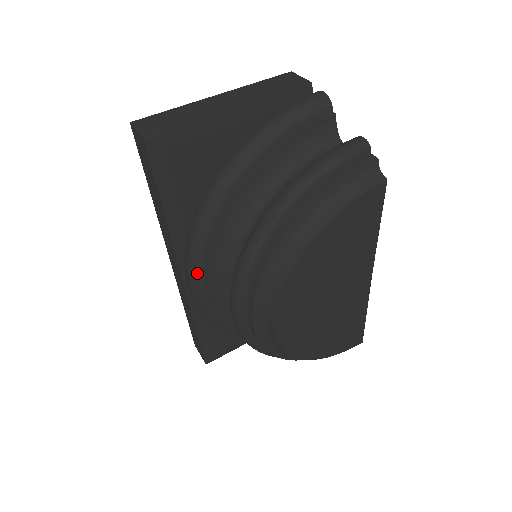
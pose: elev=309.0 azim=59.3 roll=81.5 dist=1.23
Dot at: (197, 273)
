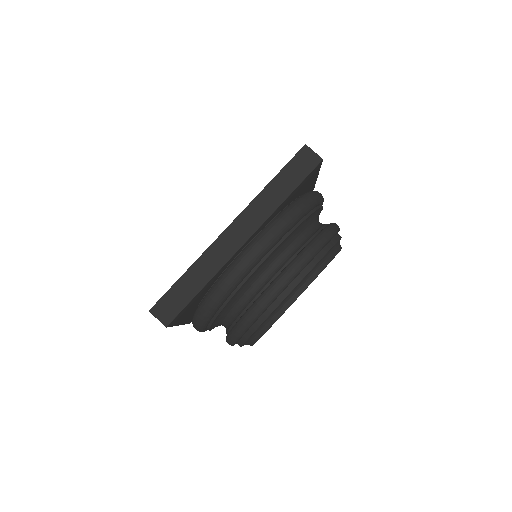
Dot at: (274, 242)
